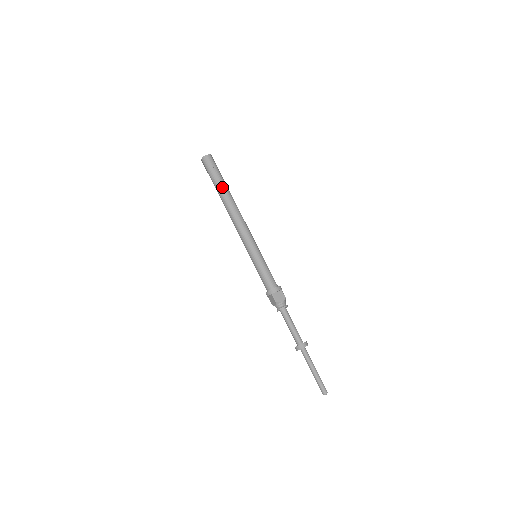
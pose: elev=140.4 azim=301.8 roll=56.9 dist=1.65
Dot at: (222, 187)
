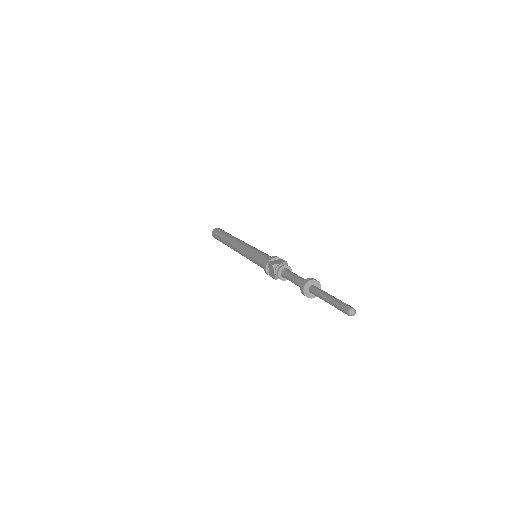
Dot at: (225, 235)
